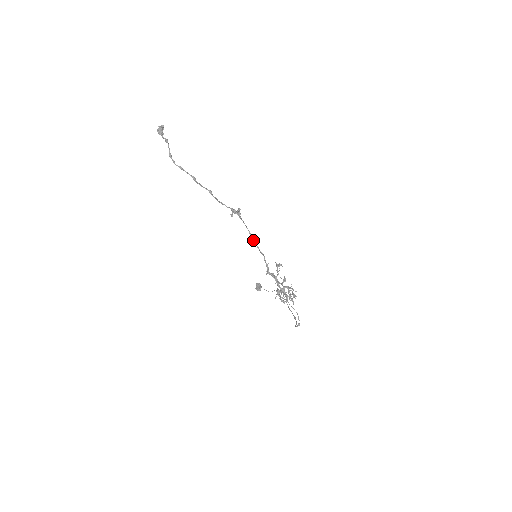
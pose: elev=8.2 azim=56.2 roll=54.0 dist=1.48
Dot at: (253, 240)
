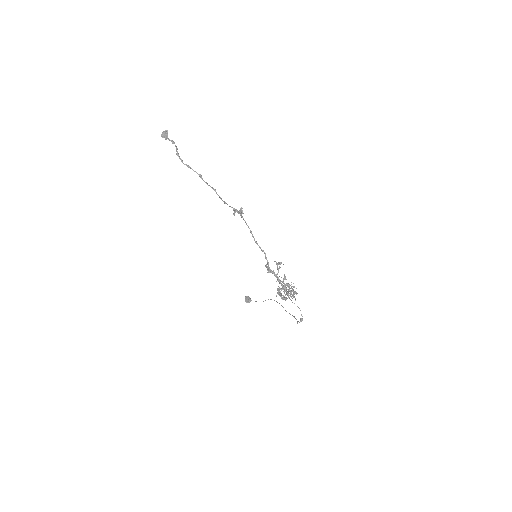
Dot at: (254, 239)
